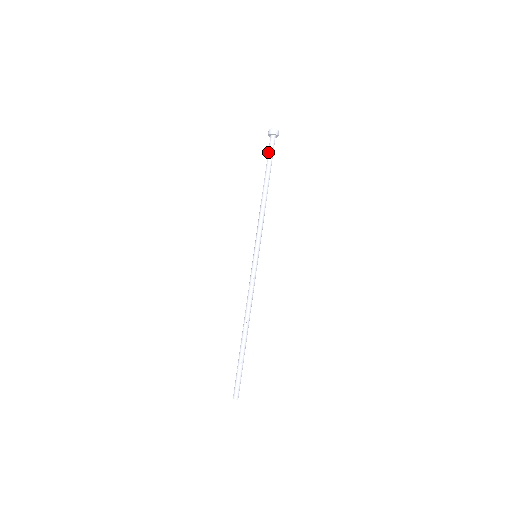
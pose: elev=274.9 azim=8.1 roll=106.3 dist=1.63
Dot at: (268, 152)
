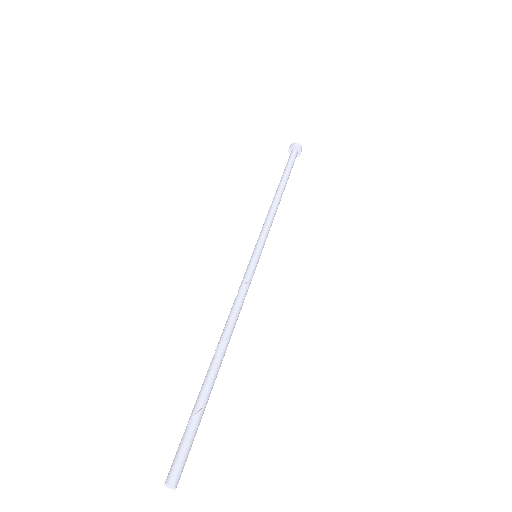
Dot at: (288, 161)
